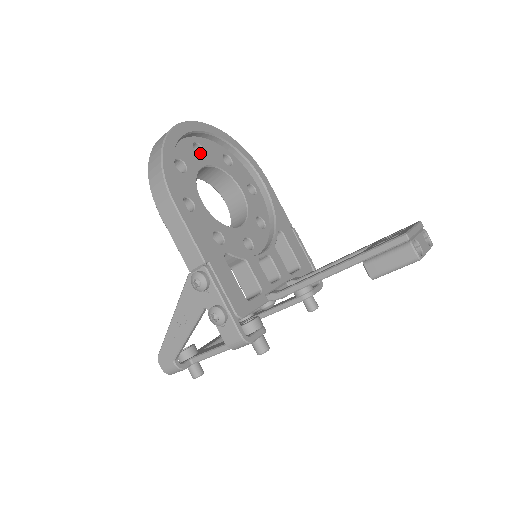
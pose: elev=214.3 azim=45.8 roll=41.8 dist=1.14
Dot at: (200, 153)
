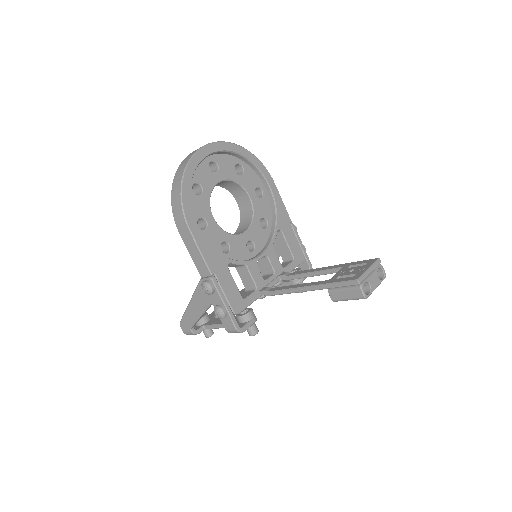
Dot at: (215, 168)
